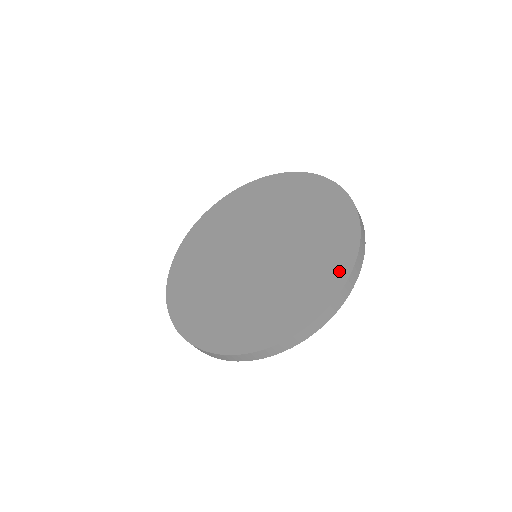
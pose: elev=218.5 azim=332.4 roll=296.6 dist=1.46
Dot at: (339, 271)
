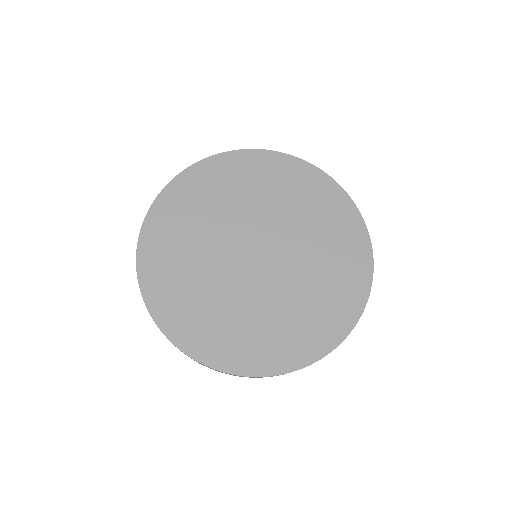
Dot at: (358, 291)
